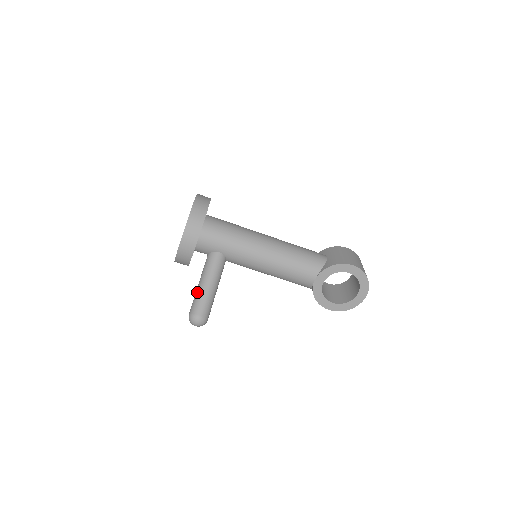
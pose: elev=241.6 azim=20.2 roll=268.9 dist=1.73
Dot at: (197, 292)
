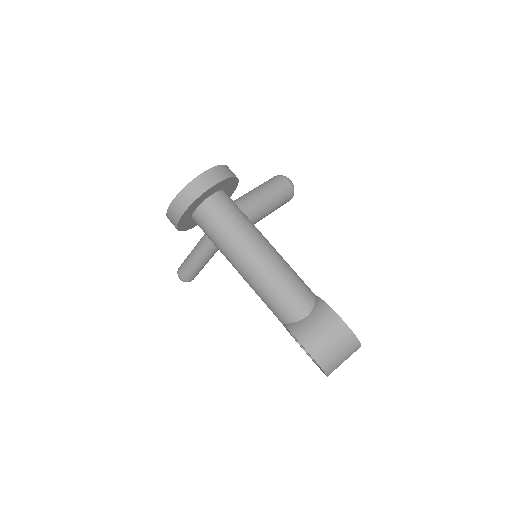
Dot at: (187, 256)
